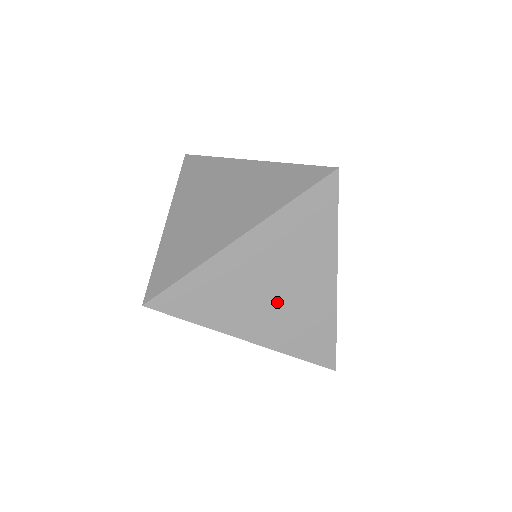
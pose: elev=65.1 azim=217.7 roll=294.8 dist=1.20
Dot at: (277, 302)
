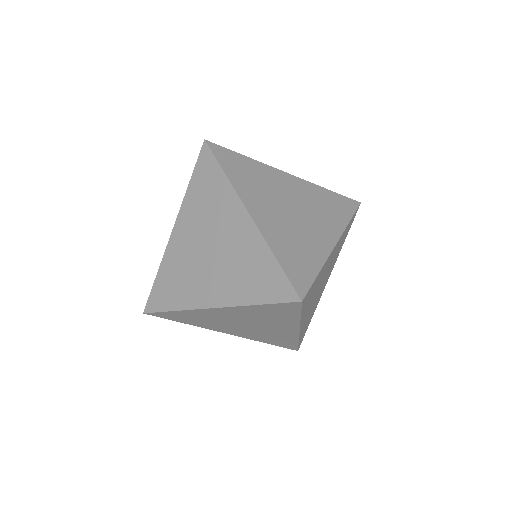
Dot at: (248, 328)
